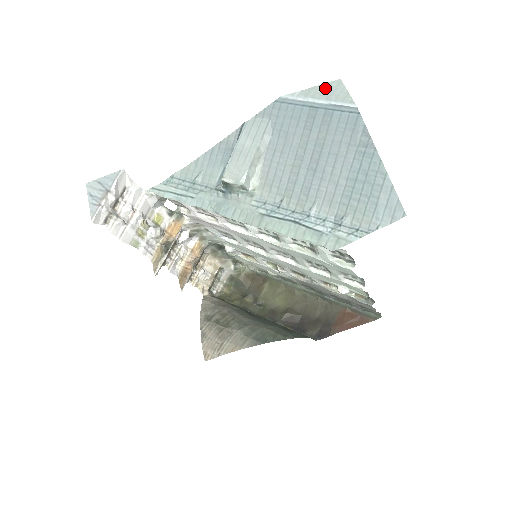
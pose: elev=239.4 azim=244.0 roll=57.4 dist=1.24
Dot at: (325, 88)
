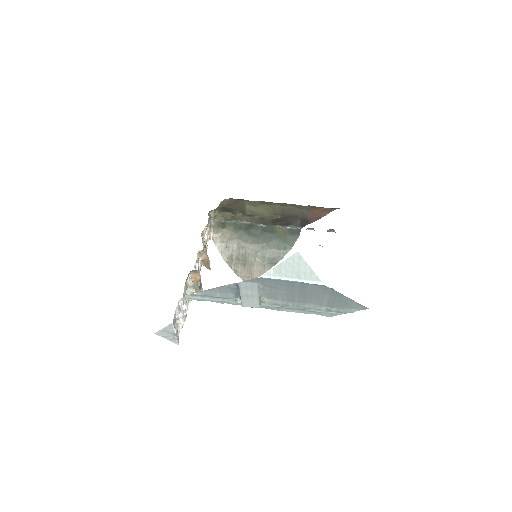
Dot at: (291, 265)
